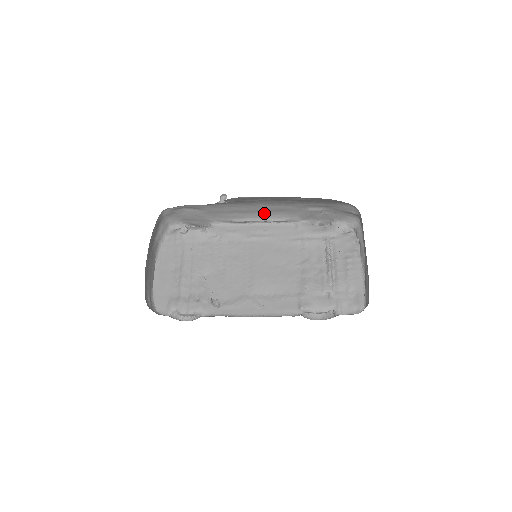
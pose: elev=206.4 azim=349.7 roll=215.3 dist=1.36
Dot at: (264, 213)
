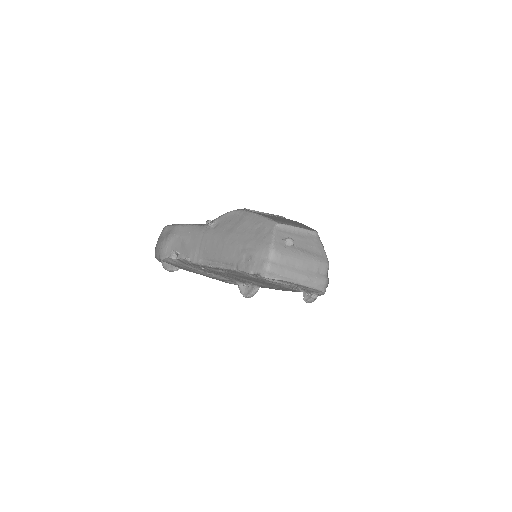
Dot at: (220, 255)
